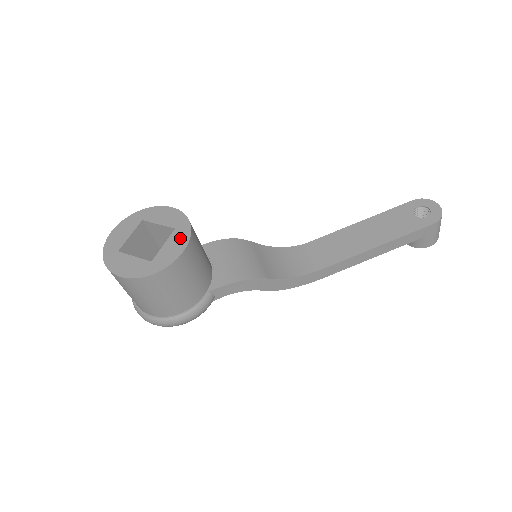
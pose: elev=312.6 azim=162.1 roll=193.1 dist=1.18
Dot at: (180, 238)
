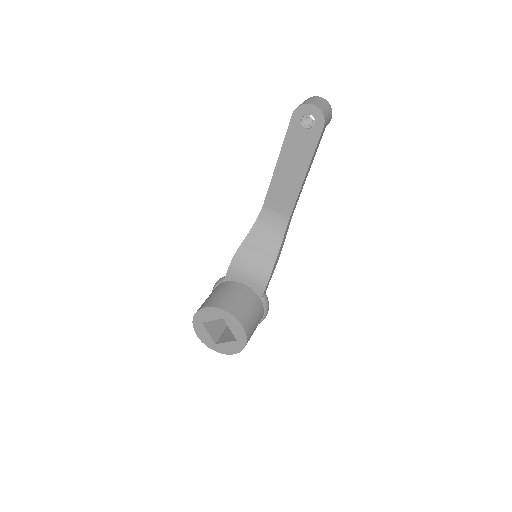
Dot at: (233, 322)
